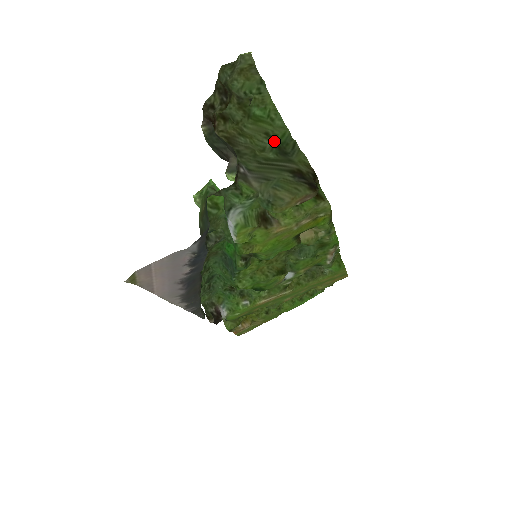
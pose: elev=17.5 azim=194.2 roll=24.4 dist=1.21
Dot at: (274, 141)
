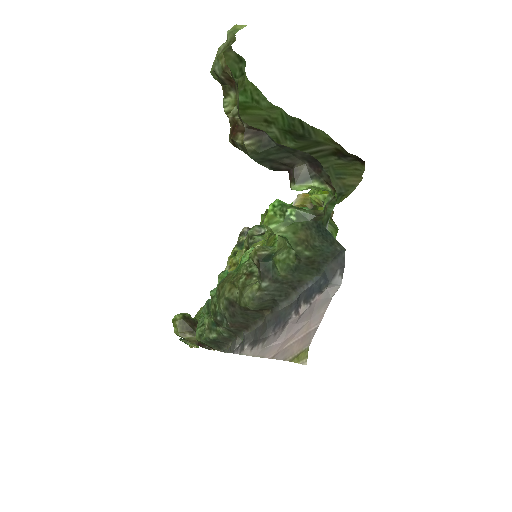
Dot at: (279, 127)
